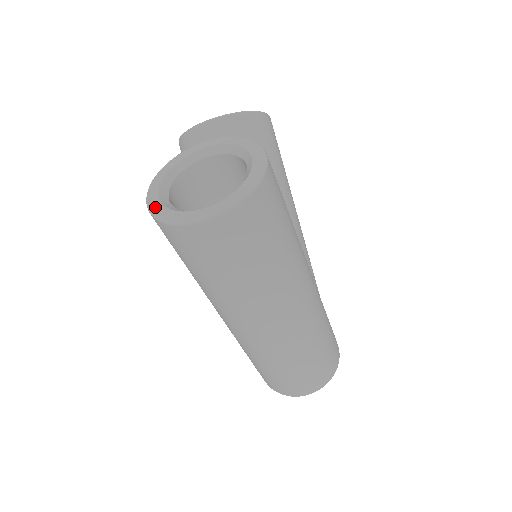
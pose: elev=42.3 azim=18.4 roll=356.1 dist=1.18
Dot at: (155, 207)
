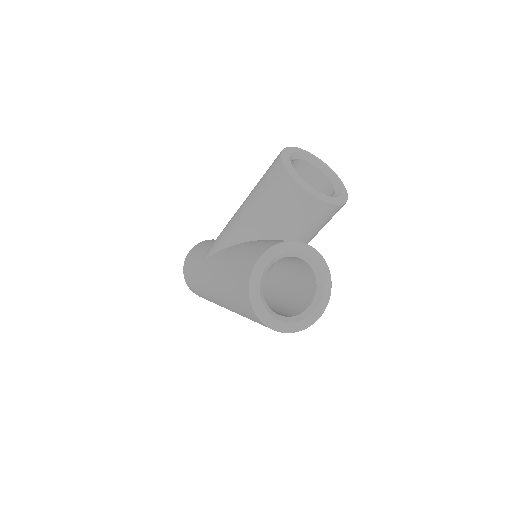
Dot at: (255, 292)
